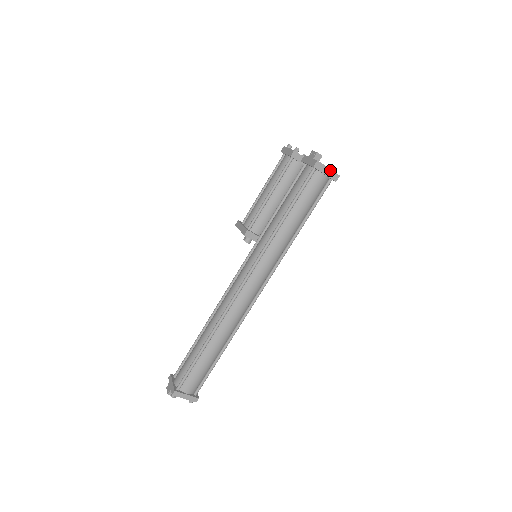
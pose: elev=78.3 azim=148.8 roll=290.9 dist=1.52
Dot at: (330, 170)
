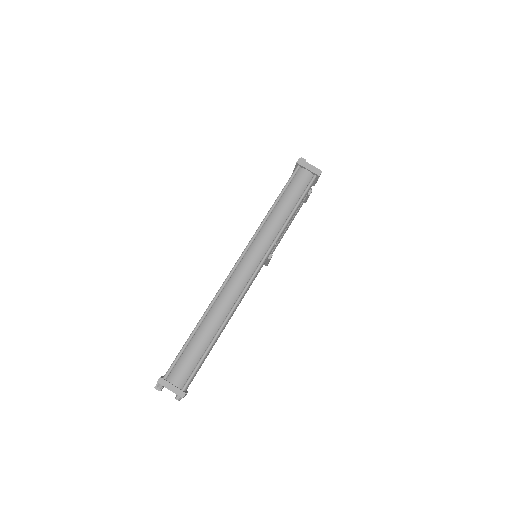
Dot at: (312, 166)
